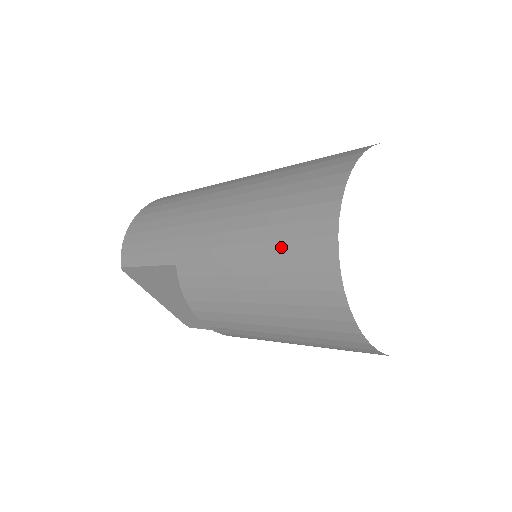
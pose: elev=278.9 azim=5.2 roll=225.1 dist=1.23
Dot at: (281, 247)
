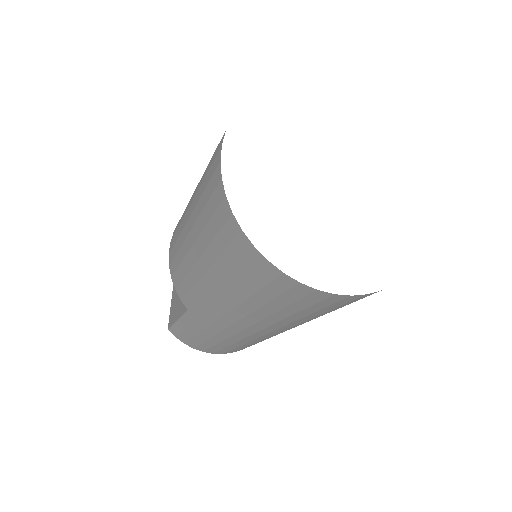
Dot at: occluded
